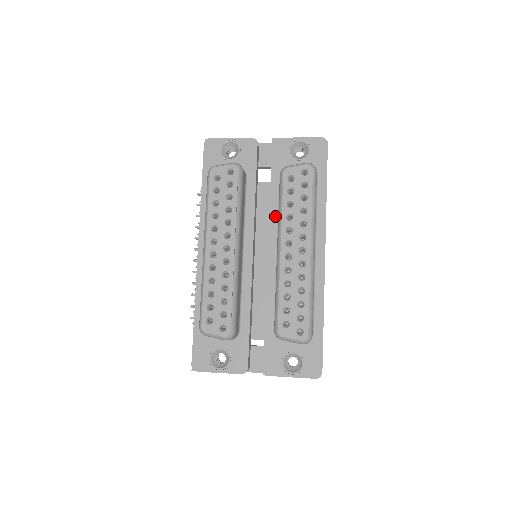
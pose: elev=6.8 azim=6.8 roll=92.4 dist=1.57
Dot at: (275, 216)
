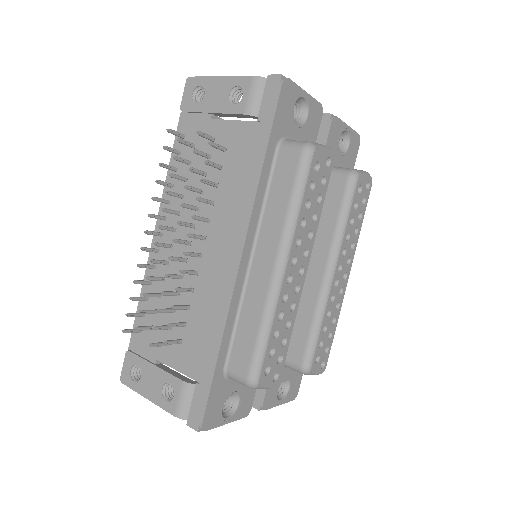
Dot at: occluded
